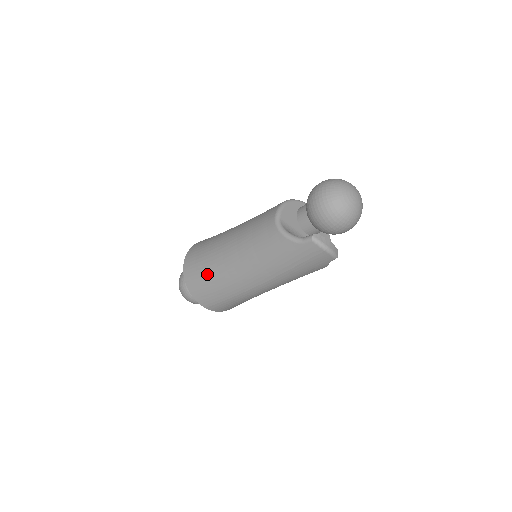
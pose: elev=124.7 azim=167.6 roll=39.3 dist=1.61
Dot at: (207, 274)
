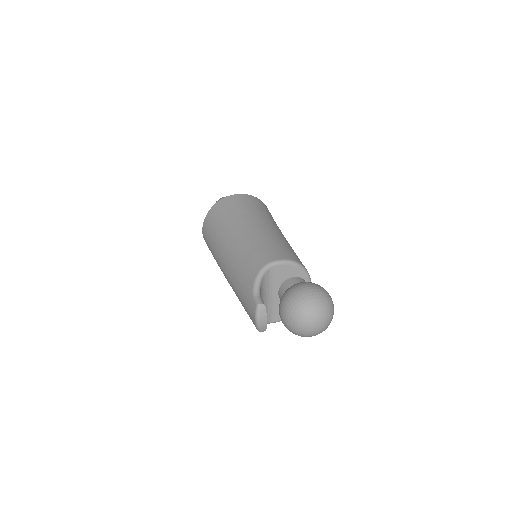
Dot at: (221, 223)
